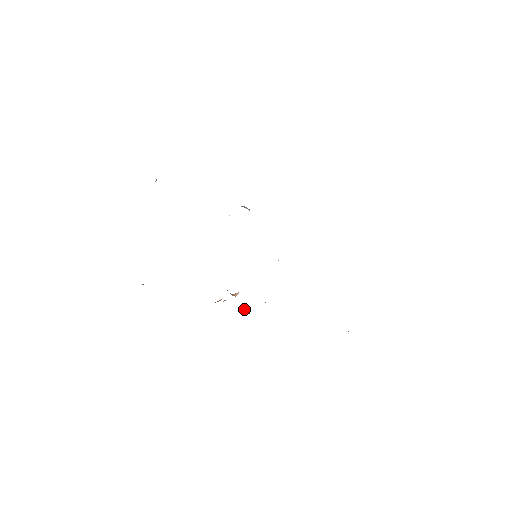
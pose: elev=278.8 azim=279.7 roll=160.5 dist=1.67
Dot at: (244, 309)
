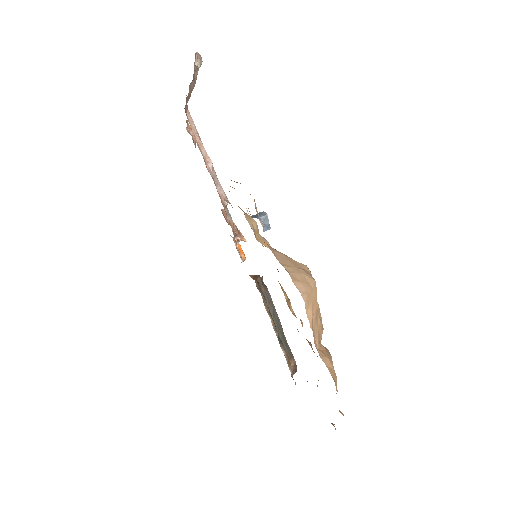
Dot at: (241, 254)
